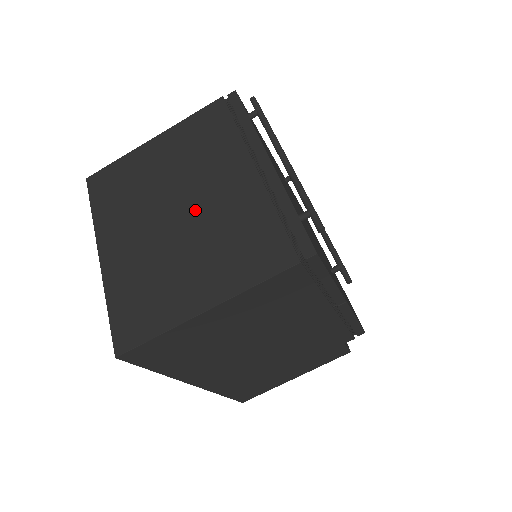
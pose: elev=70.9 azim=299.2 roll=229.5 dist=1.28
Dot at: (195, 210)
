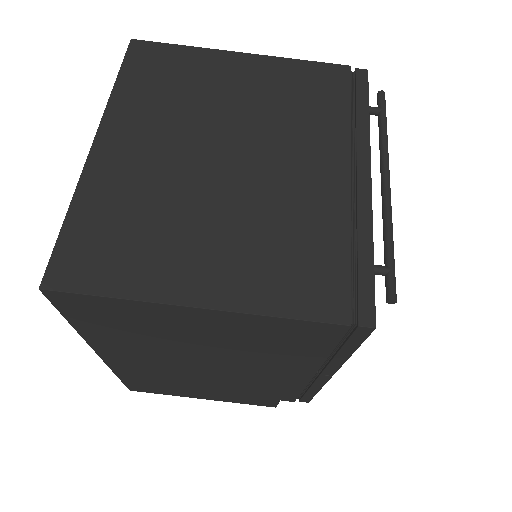
Dot at: (250, 172)
